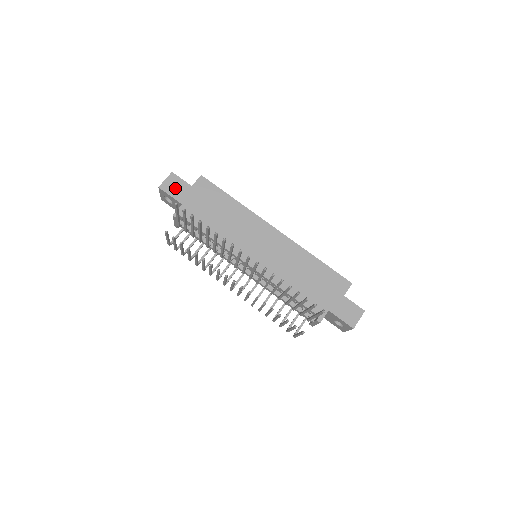
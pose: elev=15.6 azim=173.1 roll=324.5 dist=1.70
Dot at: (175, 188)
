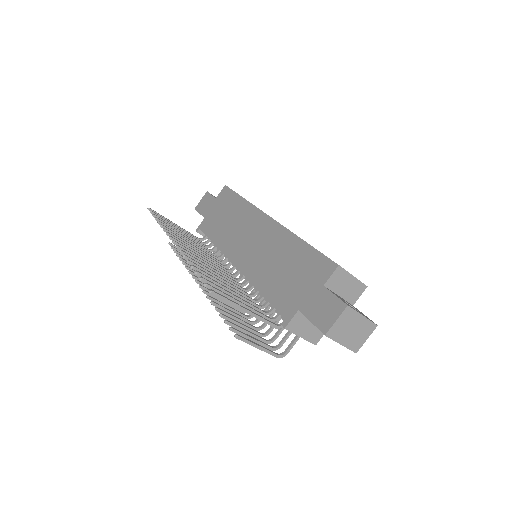
Dot at: (204, 205)
